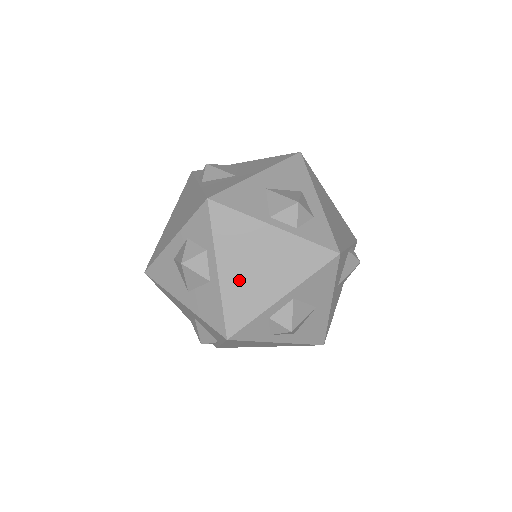
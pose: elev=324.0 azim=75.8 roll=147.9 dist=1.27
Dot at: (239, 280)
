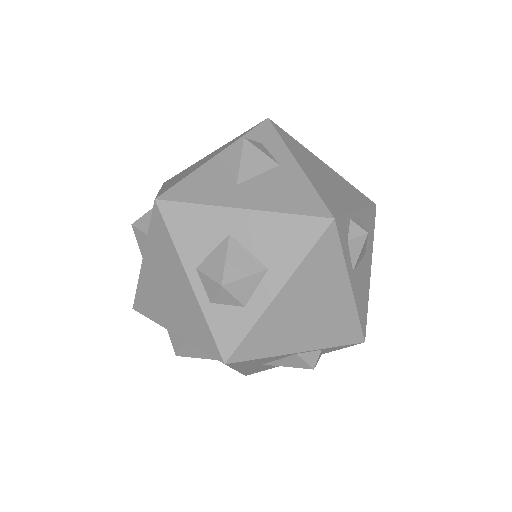
Dot at: (152, 285)
